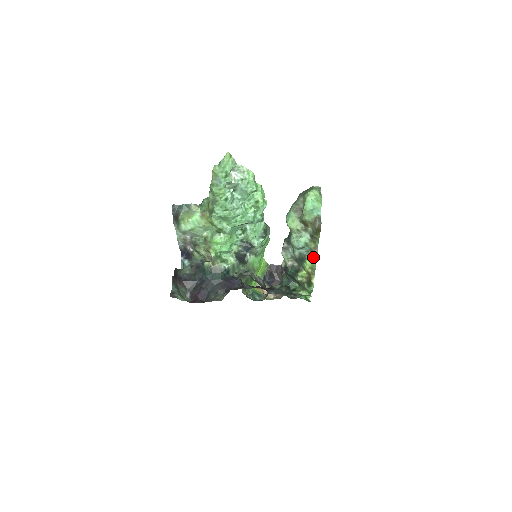
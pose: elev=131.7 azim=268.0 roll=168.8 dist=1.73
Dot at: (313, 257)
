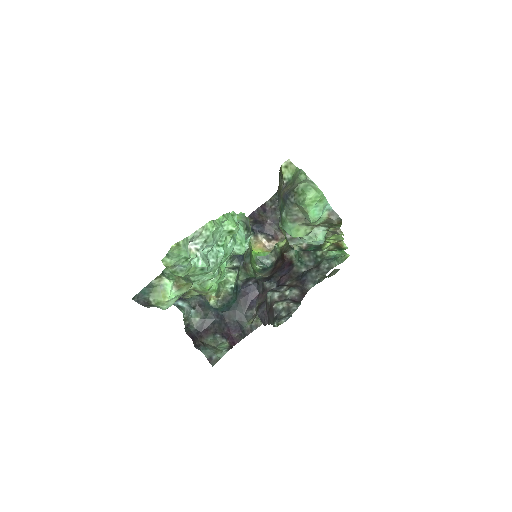
Dot at: occluded
